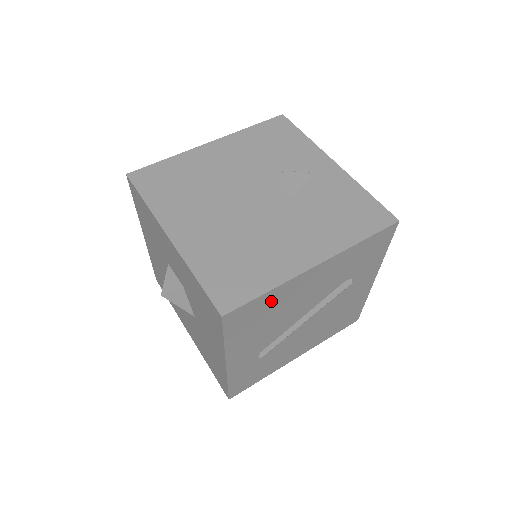
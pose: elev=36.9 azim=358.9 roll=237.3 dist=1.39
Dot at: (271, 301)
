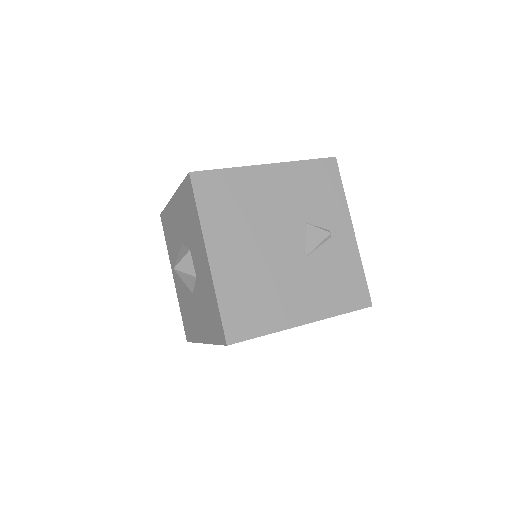
Dot at: occluded
